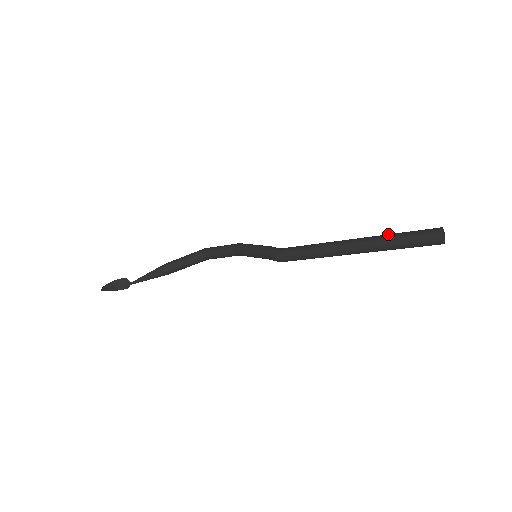
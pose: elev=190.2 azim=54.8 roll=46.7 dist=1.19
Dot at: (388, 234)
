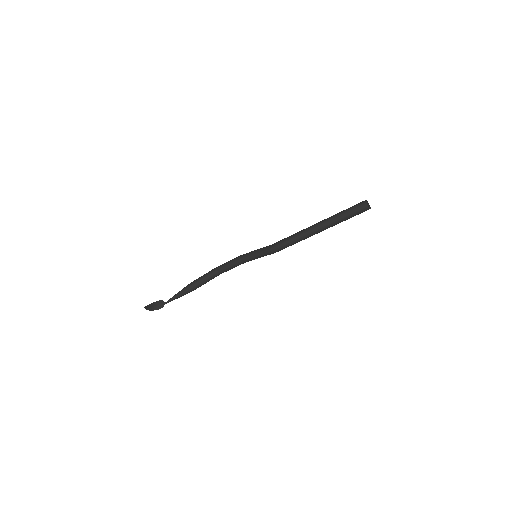
Dot at: (337, 213)
